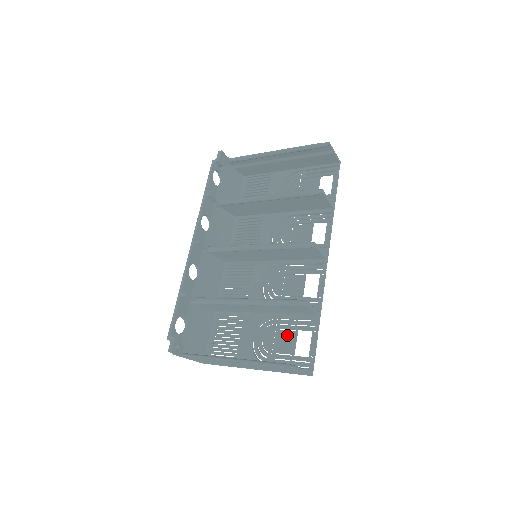
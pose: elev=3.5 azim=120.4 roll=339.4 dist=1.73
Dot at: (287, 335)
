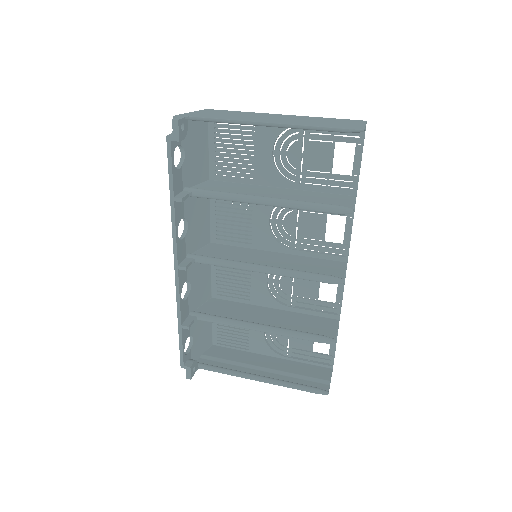
Dot at: occluded
